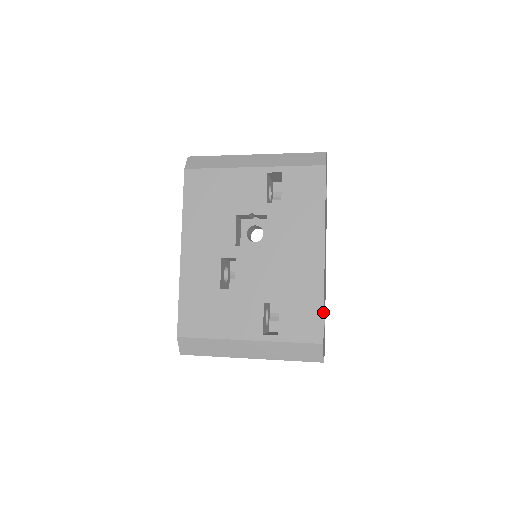
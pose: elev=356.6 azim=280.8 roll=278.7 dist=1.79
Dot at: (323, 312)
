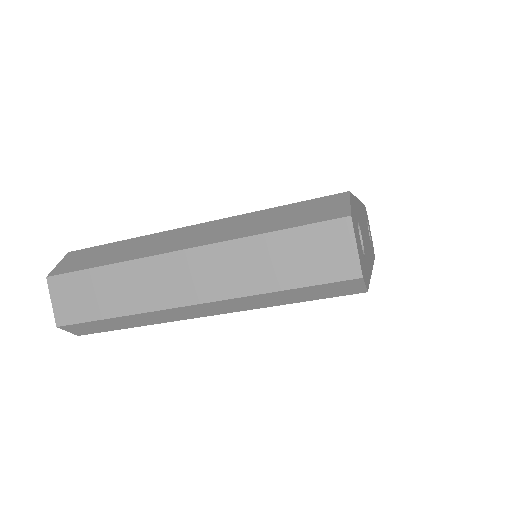
Dot at: occluded
